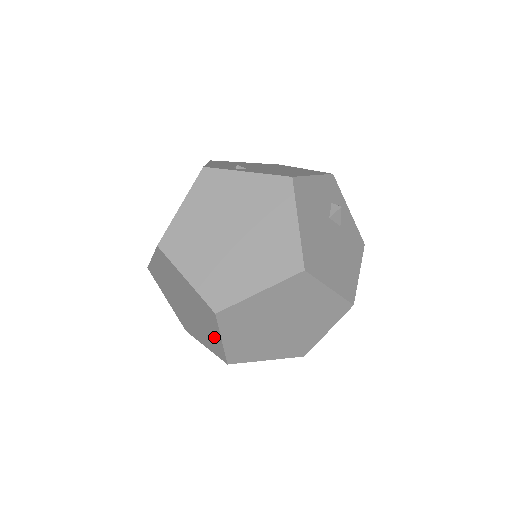
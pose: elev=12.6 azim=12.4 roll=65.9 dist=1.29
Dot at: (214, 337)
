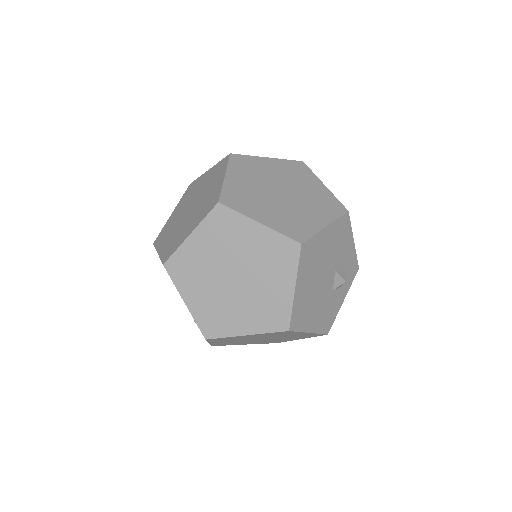
Dot at: (185, 234)
